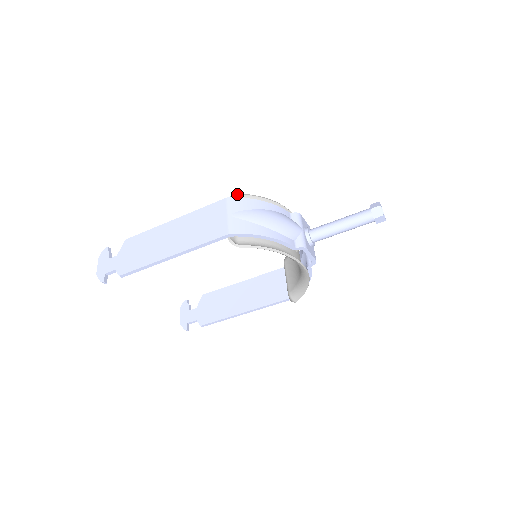
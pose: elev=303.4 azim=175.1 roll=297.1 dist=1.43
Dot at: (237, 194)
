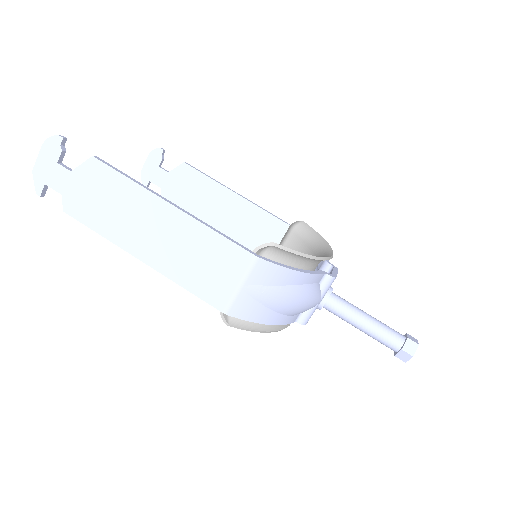
Dot at: (276, 246)
